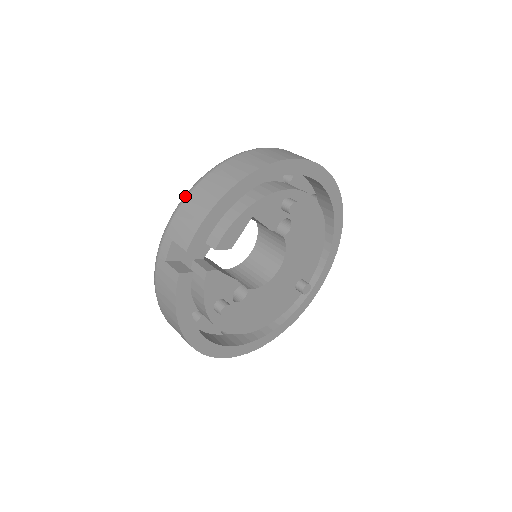
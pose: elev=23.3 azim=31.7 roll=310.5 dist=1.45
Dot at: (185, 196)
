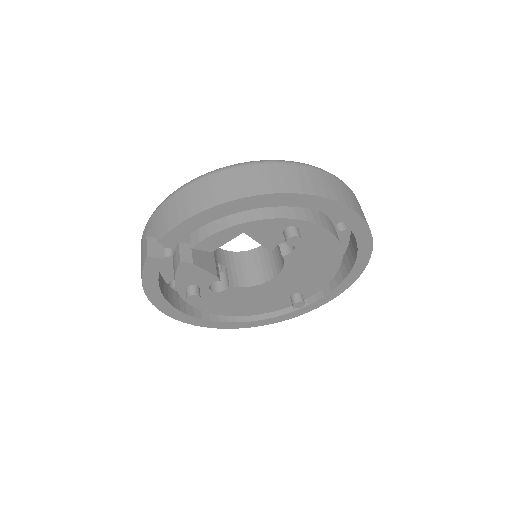
Dot at: (184, 185)
